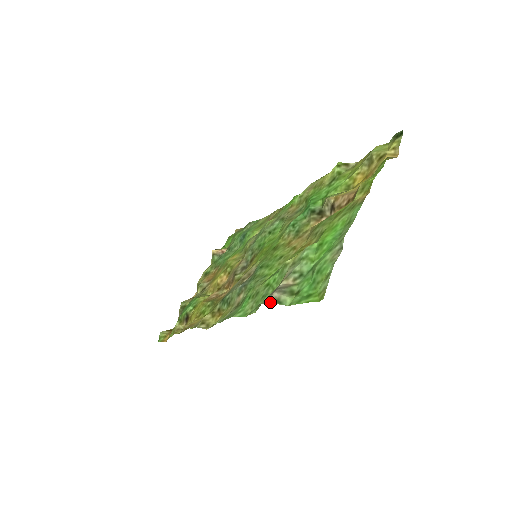
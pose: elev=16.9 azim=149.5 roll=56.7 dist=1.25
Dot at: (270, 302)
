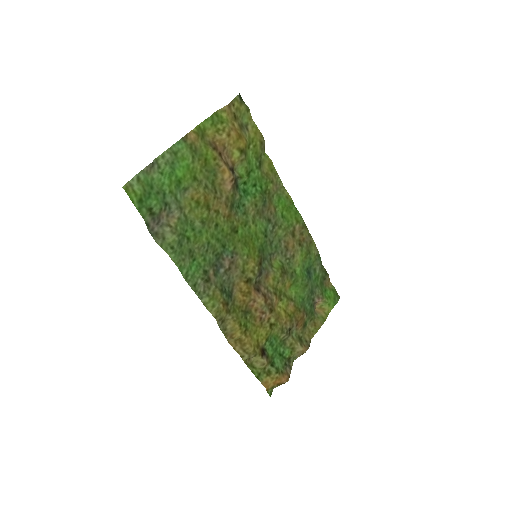
Dot at: (148, 230)
